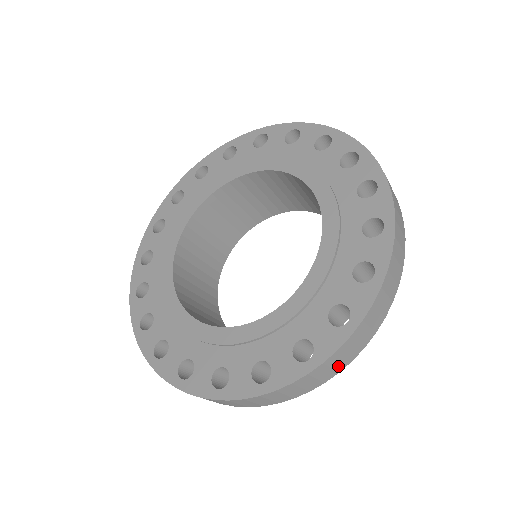
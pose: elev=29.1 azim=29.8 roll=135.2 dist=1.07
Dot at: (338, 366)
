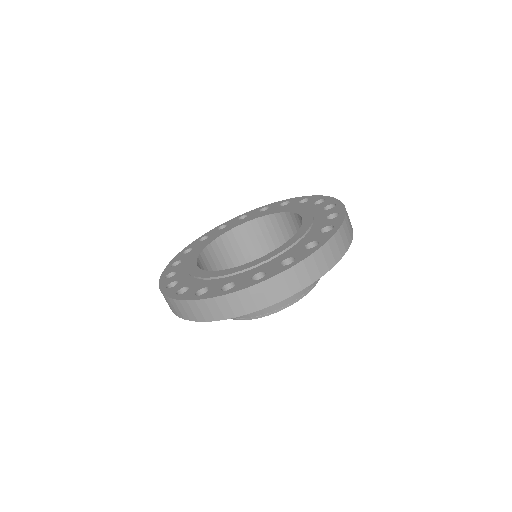
Dot at: (348, 238)
